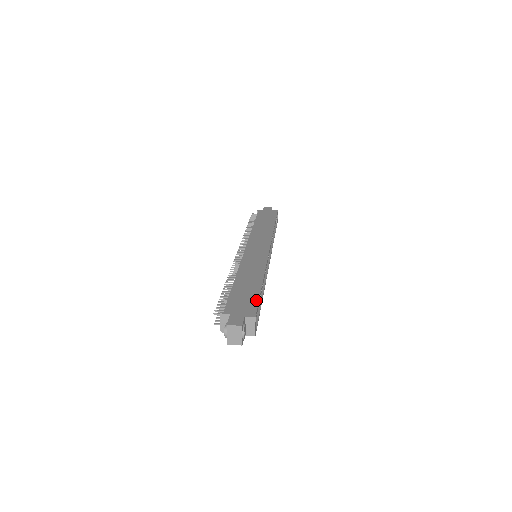
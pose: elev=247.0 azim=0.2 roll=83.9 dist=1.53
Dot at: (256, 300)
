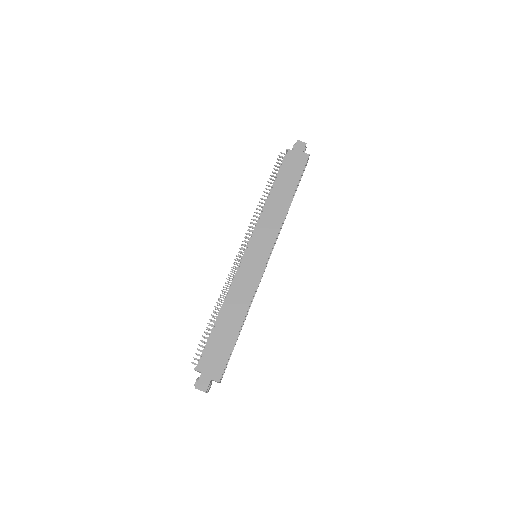
Dot at: (227, 356)
